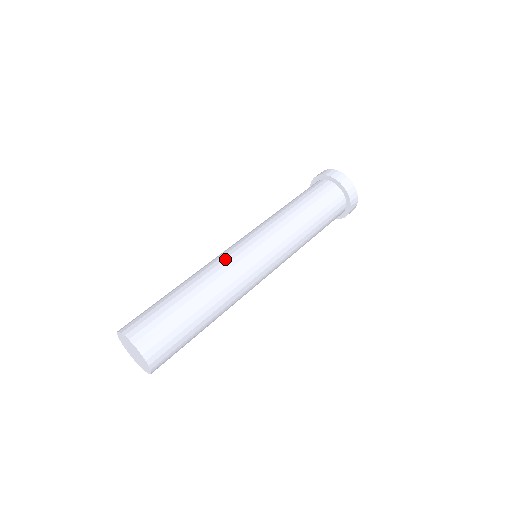
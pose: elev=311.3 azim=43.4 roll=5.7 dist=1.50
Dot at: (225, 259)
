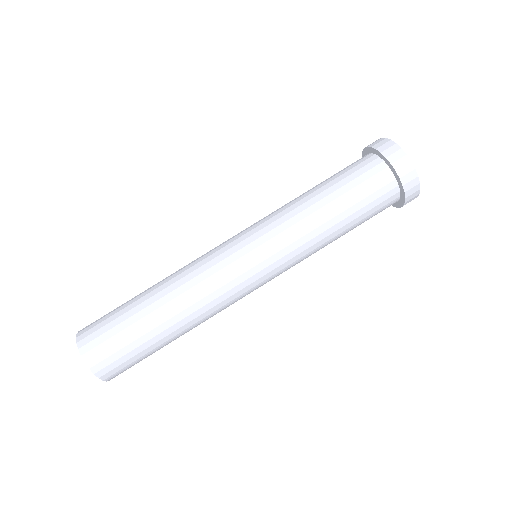
Dot at: (205, 264)
